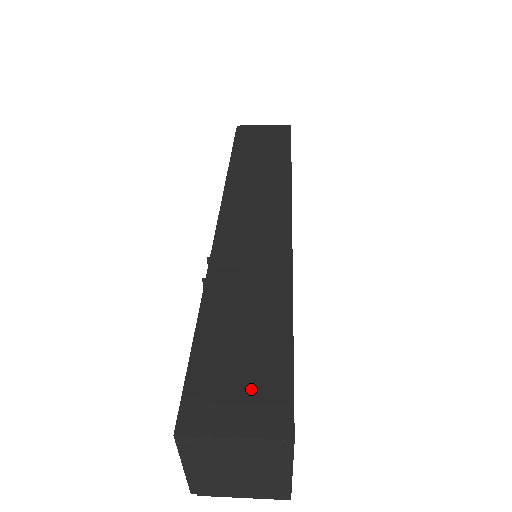
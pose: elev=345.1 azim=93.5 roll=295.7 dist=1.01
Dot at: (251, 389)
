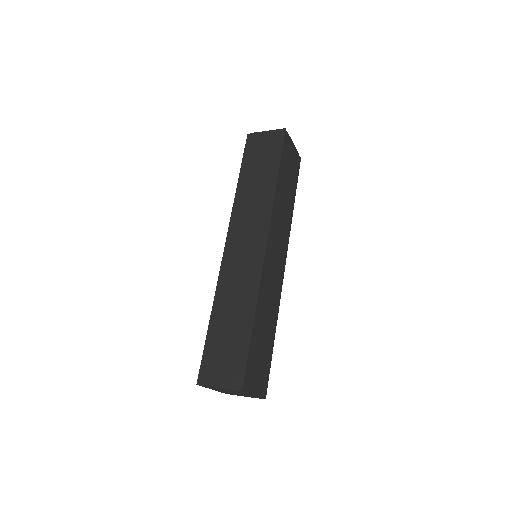
Dot at: (228, 364)
